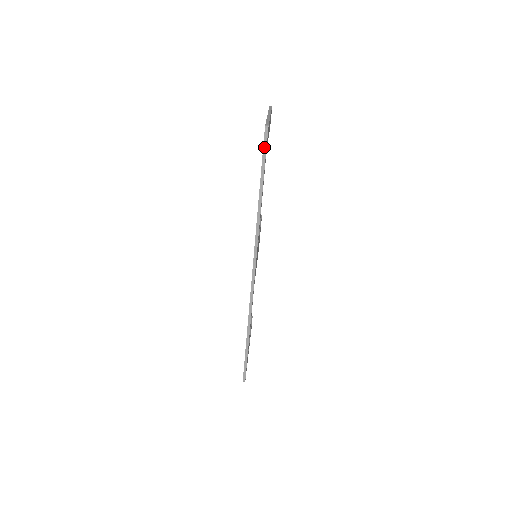
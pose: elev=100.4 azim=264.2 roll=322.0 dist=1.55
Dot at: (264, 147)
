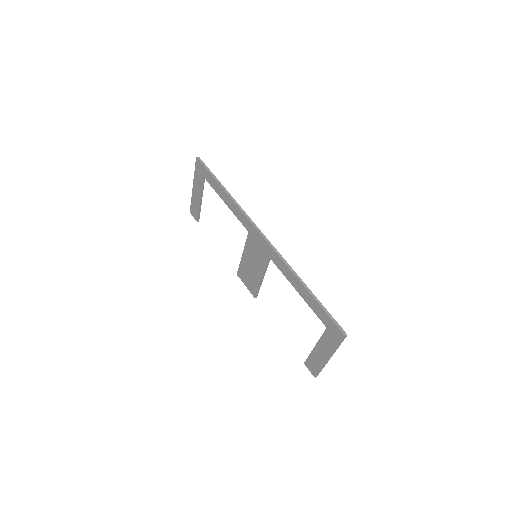
Dot at: (204, 165)
